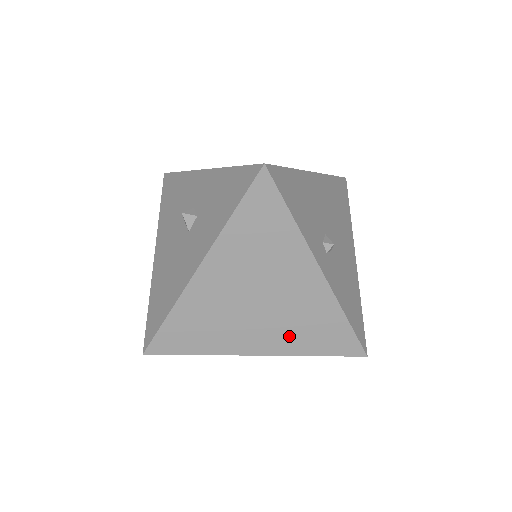
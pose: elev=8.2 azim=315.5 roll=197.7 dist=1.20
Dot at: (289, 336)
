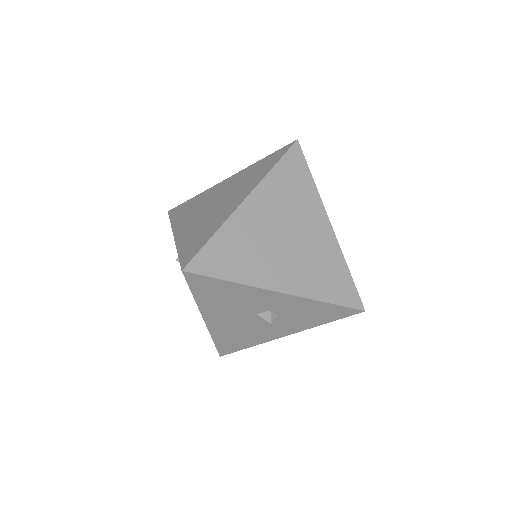
Dot at: occluded
